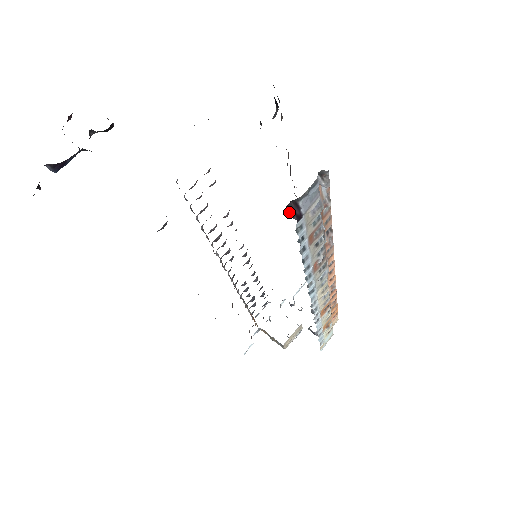
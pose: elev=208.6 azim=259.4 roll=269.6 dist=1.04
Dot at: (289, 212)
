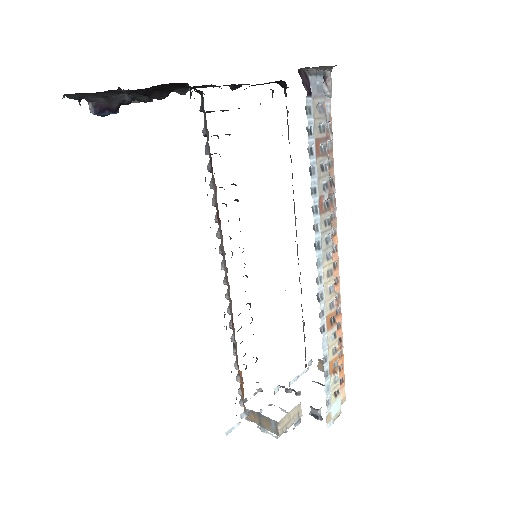
Dot at: (301, 78)
